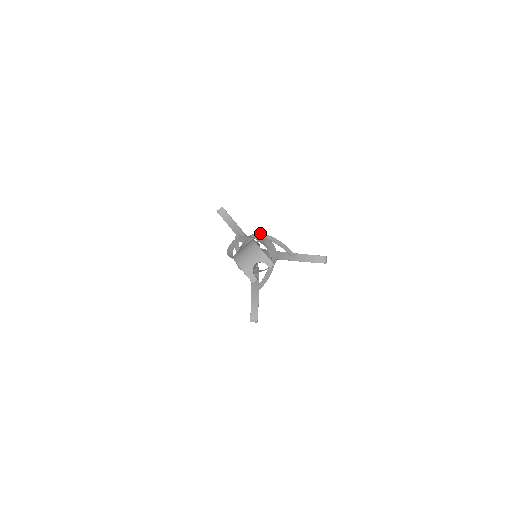
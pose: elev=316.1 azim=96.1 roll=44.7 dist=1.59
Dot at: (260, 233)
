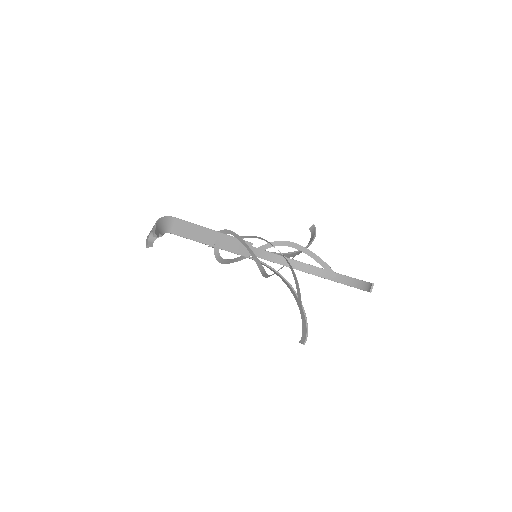
Dot at: occluded
